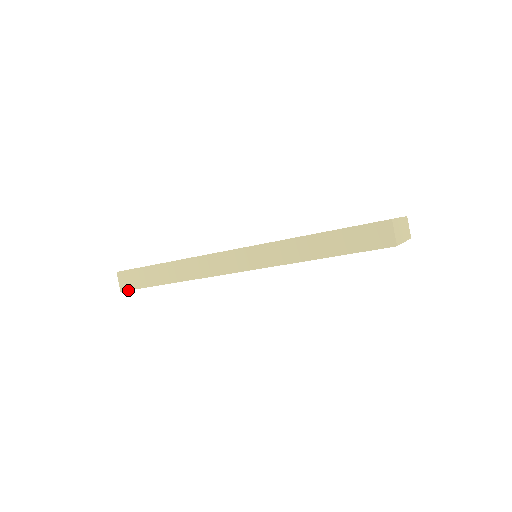
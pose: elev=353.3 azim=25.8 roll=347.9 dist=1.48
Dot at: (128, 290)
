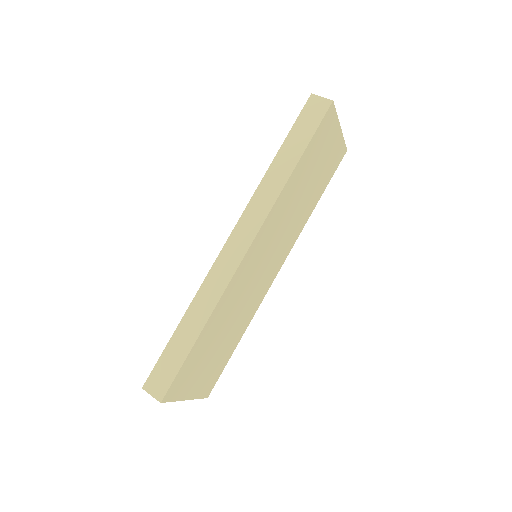
Dot at: (167, 391)
